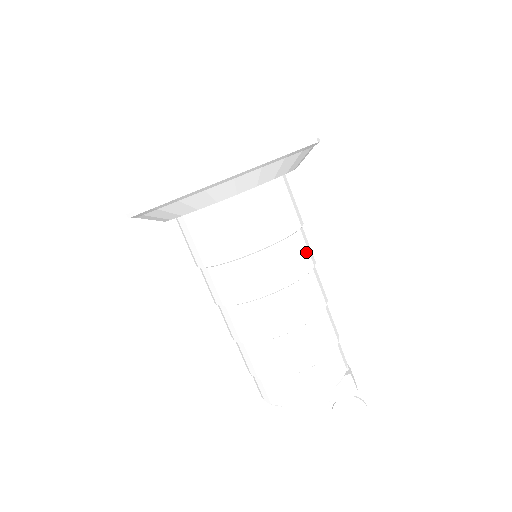
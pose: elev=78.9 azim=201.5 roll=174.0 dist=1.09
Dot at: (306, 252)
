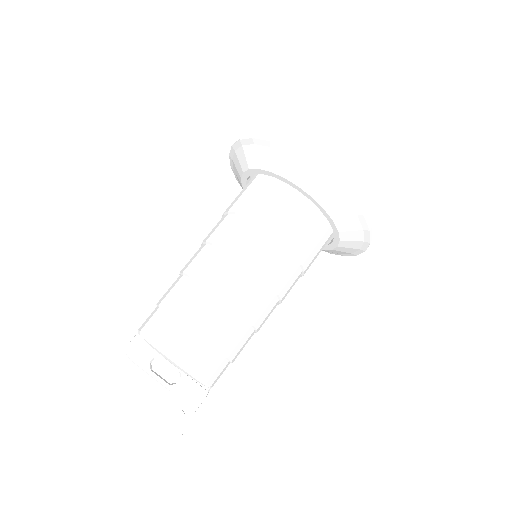
Dot at: (290, 285)
